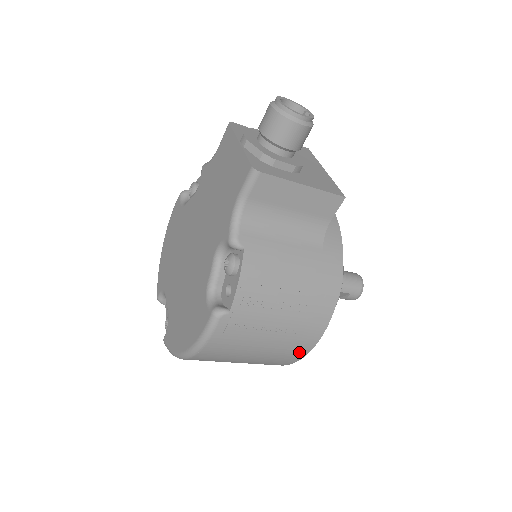
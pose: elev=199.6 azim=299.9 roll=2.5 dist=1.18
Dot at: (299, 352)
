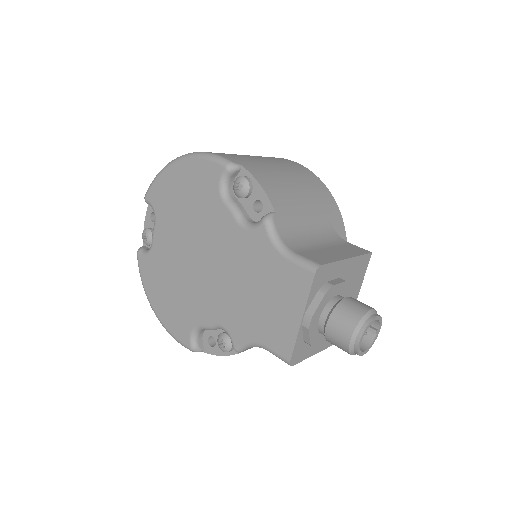
Dot at: occluded
